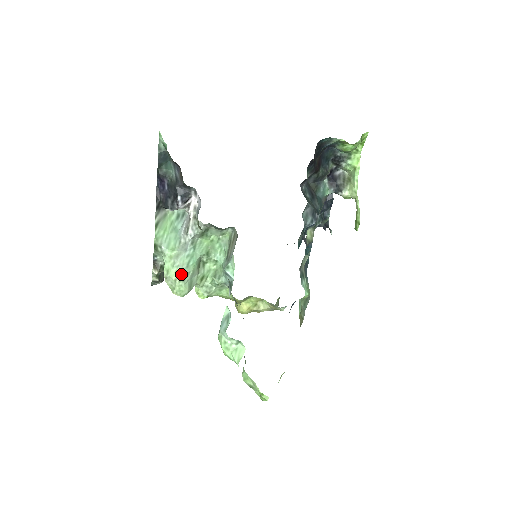
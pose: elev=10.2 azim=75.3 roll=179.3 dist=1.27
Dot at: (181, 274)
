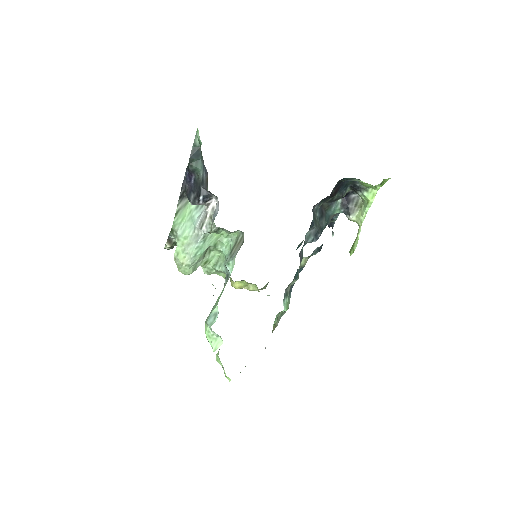
Dot at: (188, 261)
